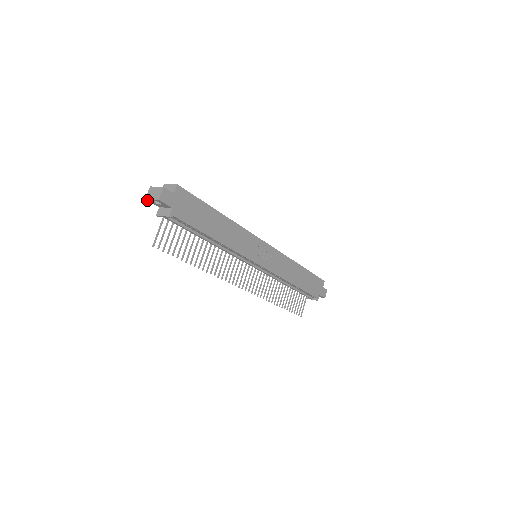
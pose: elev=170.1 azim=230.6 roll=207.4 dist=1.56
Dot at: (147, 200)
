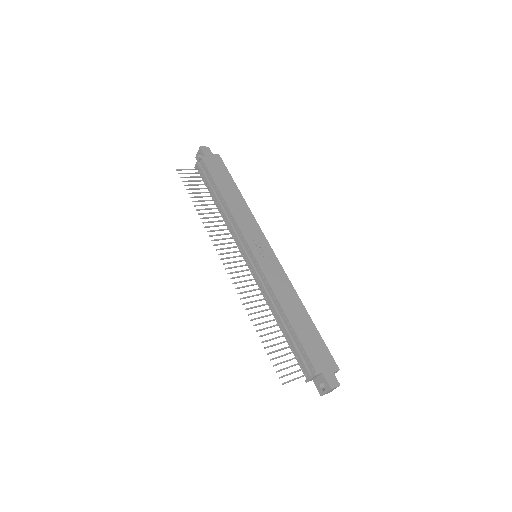
Dot at: (196, 159)
